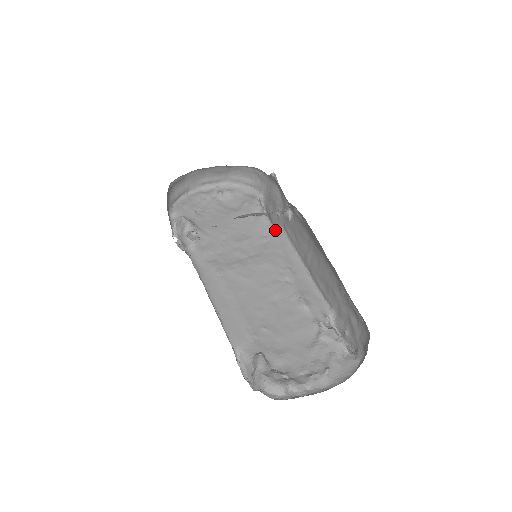
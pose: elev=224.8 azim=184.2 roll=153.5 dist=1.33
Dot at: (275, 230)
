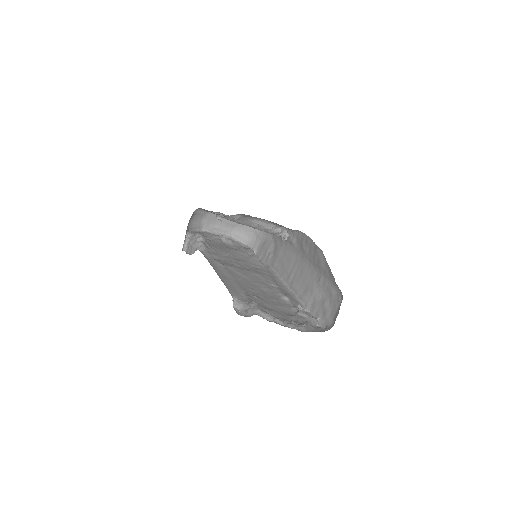
Dot at: (264, 265)
